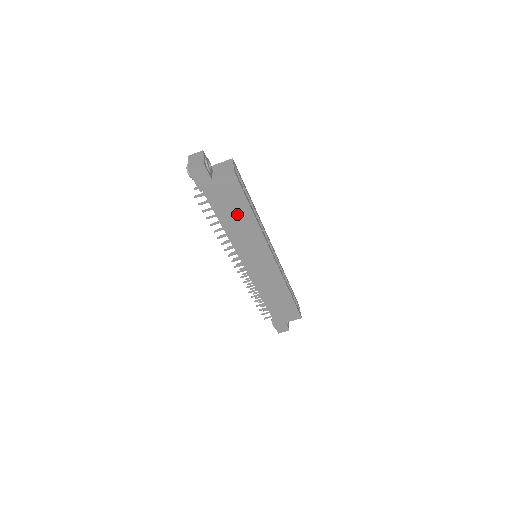
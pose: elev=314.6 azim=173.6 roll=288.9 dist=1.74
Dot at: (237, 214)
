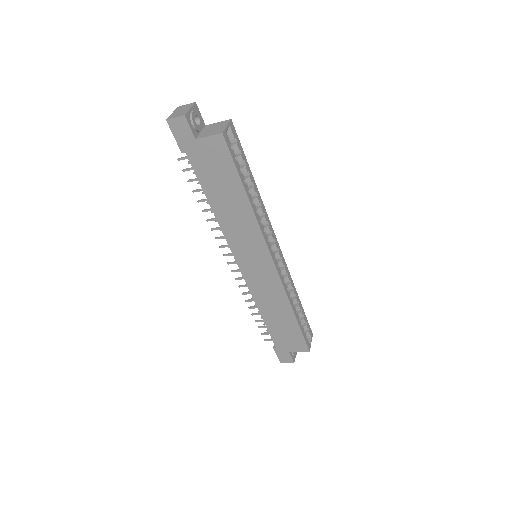
Dot at: (227, 192)
